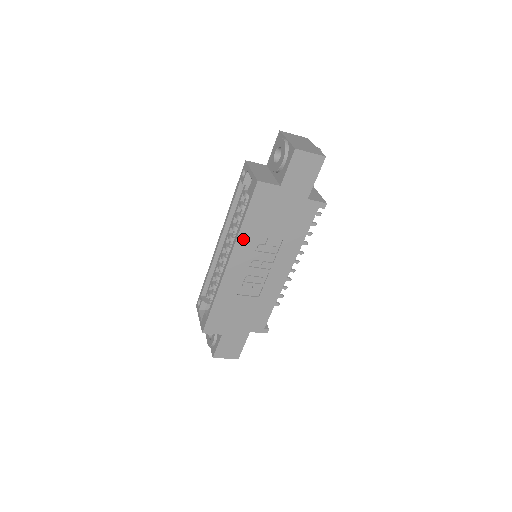
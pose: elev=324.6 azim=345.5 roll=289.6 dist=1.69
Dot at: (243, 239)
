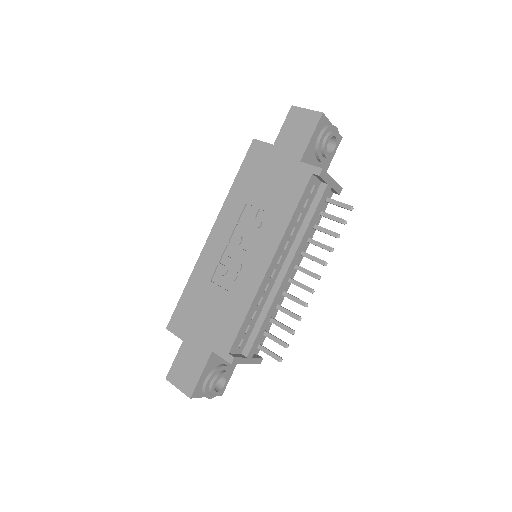
Dot at: (230, 204)
